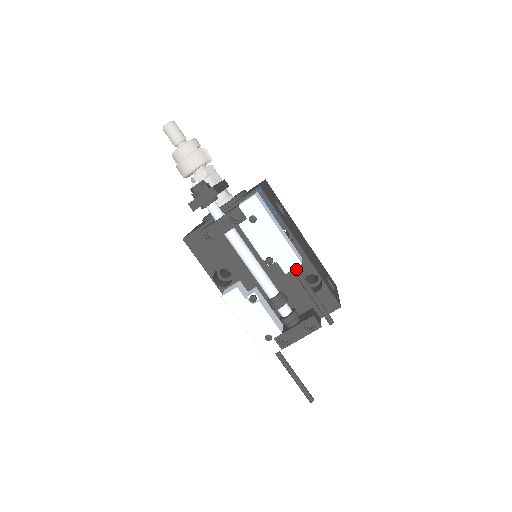
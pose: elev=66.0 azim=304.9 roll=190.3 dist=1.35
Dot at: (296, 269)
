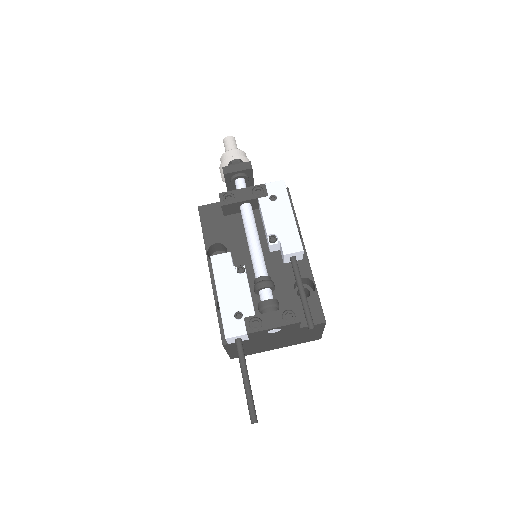
Dot at: (295, 259)
